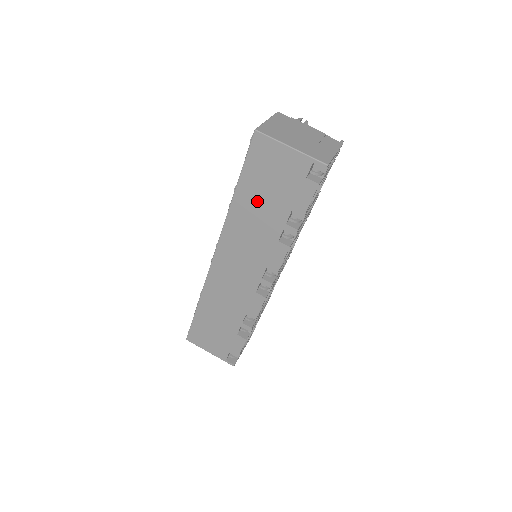
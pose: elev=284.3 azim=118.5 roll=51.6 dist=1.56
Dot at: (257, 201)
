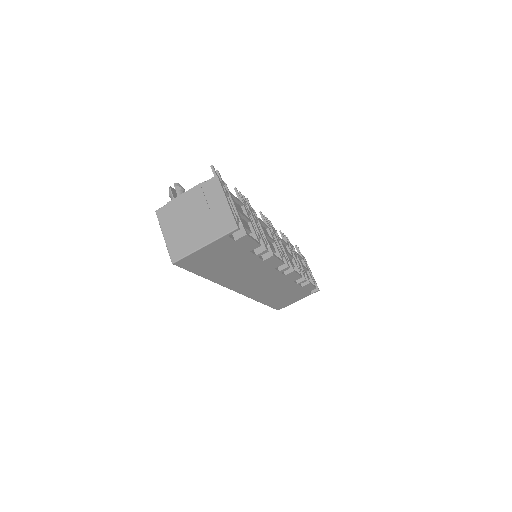
Dot at: (224, 268)
